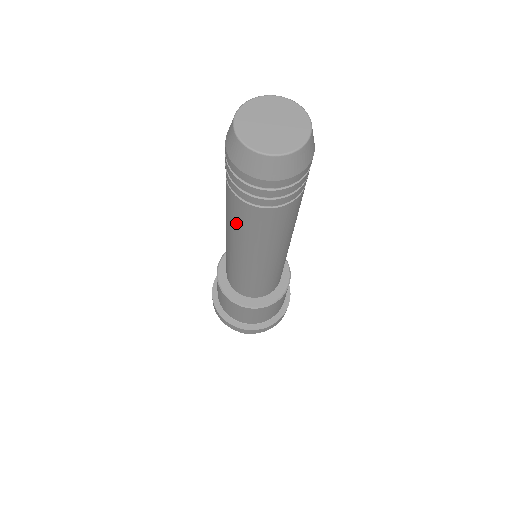
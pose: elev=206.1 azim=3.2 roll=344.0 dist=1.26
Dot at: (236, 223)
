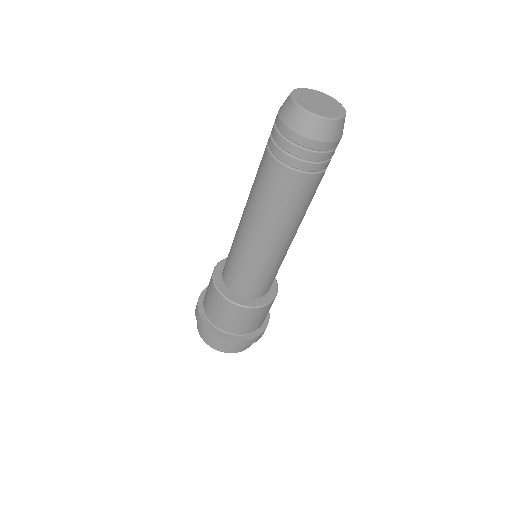
Dot at: (262, 191)
